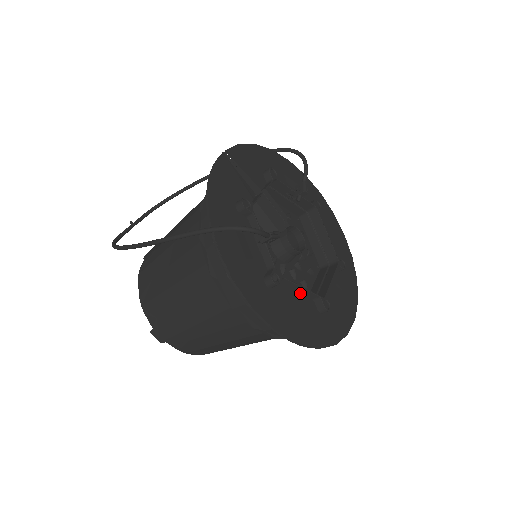
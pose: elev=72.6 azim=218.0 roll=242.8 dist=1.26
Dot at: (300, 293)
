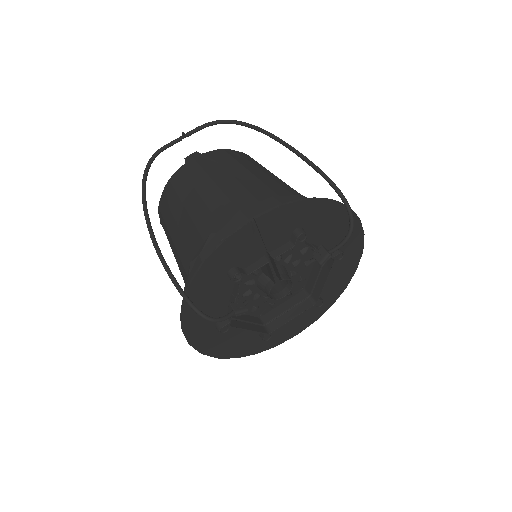
Dot at: (250, 326)
